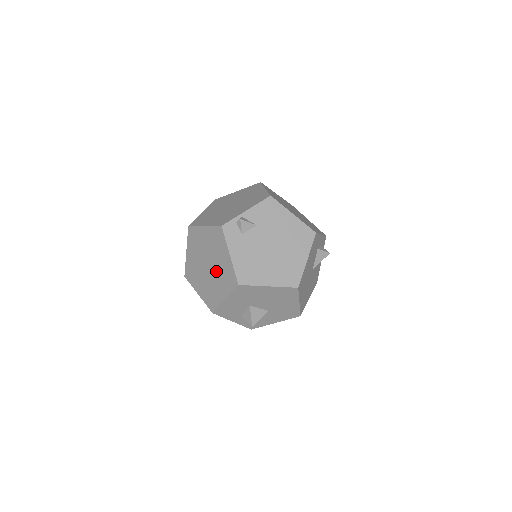
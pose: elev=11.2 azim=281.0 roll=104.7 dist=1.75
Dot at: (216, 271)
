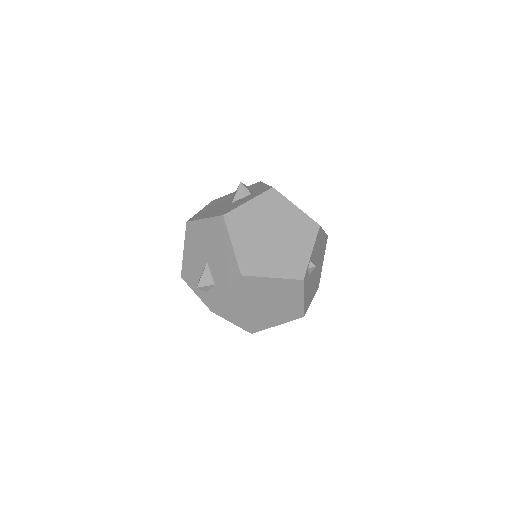
Dot at: (275, 309)
